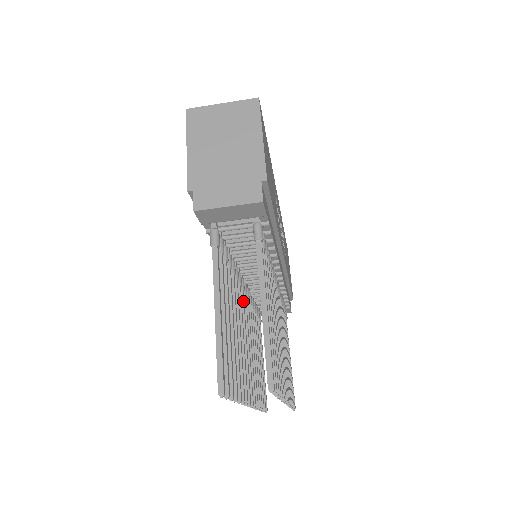
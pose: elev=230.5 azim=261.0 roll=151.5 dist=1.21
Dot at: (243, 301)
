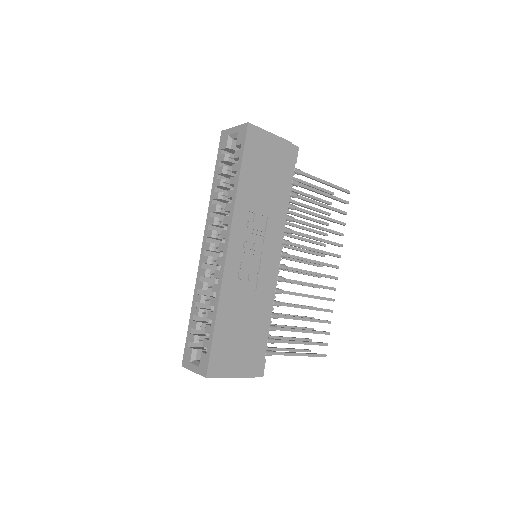
Dot at: occluded
